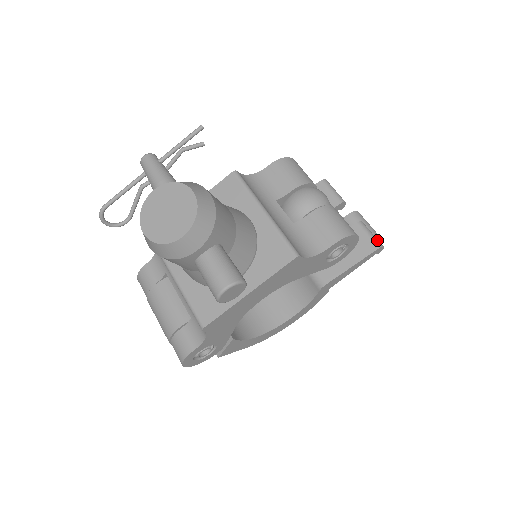
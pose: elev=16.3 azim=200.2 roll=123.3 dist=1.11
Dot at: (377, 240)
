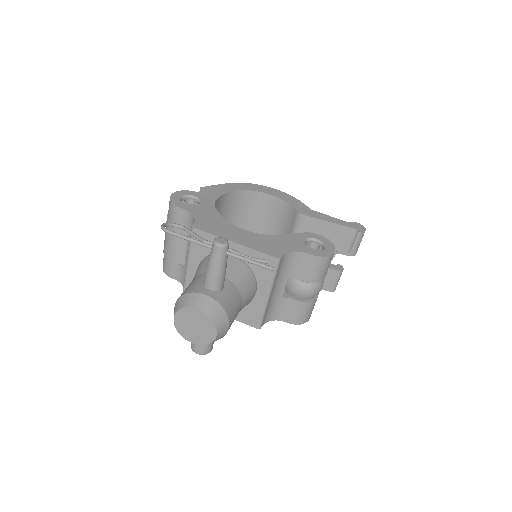
Dot at: occluded
